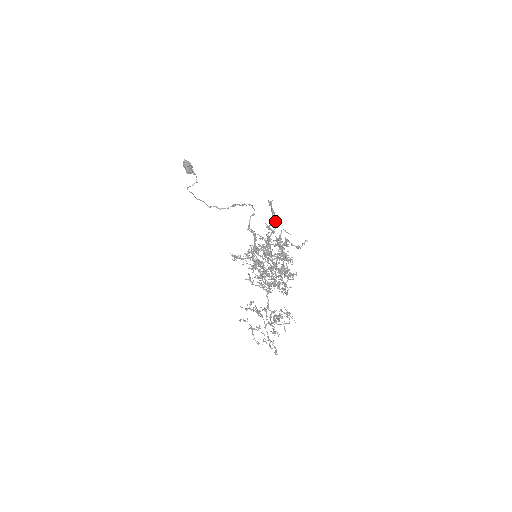
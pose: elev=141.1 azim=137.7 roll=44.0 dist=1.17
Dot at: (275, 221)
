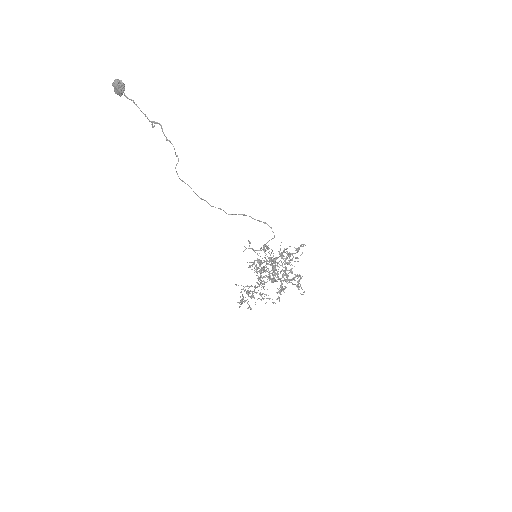
Dot at: occluded
